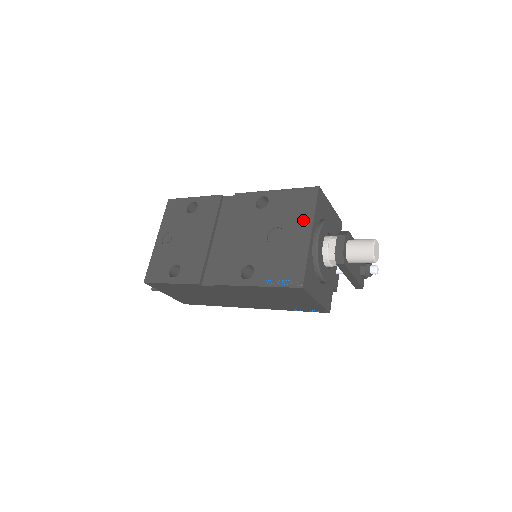
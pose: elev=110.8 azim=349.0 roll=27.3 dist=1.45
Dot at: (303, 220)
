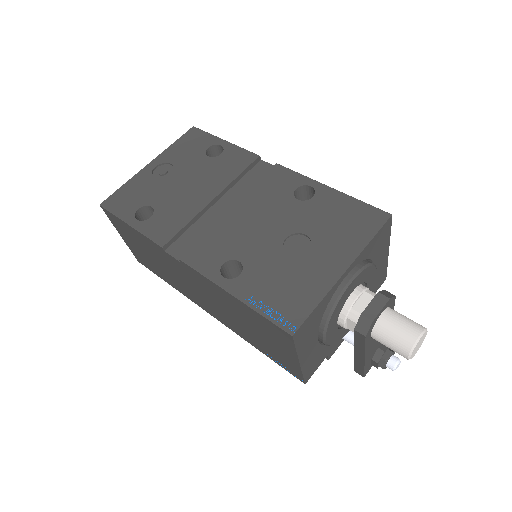
Dot at: (346, 245)
